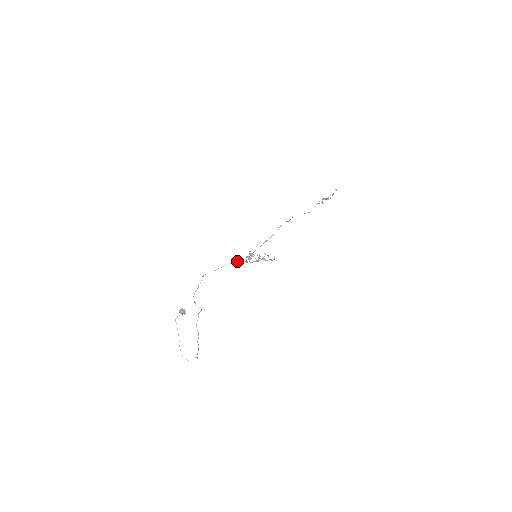
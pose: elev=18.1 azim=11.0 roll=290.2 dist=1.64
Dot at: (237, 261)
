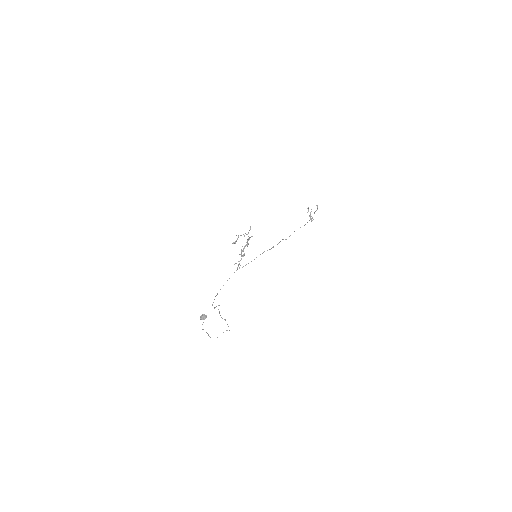
Dot at: (238, 265)
